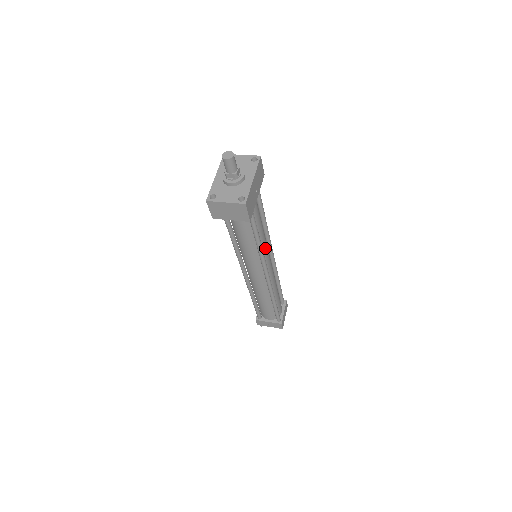
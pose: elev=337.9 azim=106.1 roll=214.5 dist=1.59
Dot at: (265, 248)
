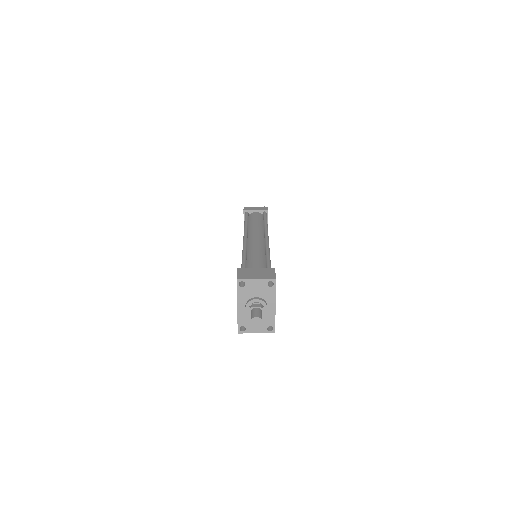
Dot at: occluded
